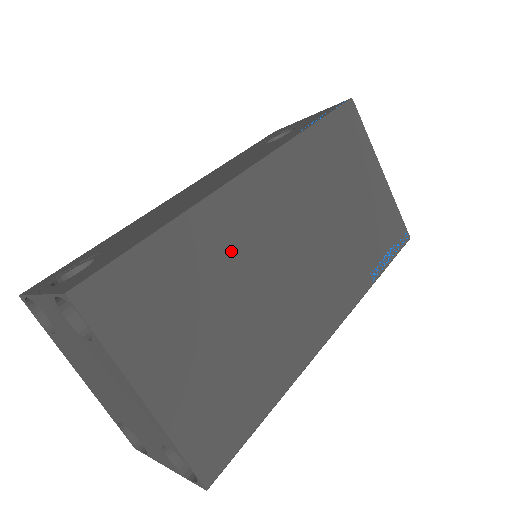
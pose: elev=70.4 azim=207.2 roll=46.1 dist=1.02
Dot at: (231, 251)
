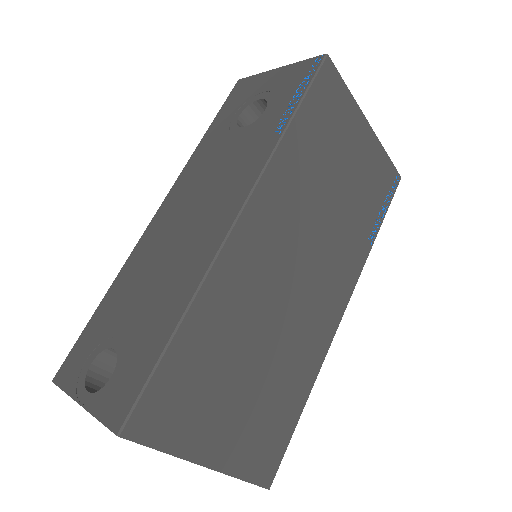
Dot at: (243, 305)
